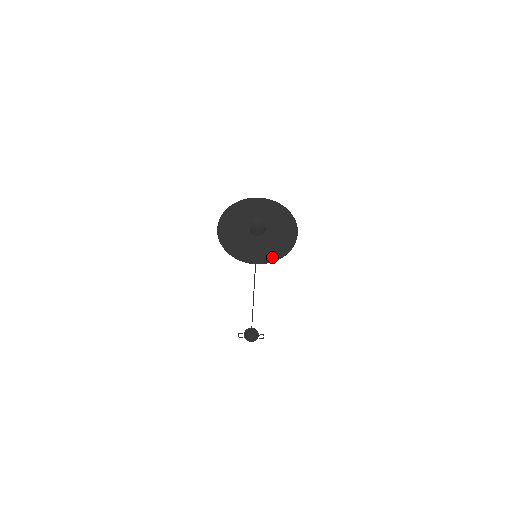
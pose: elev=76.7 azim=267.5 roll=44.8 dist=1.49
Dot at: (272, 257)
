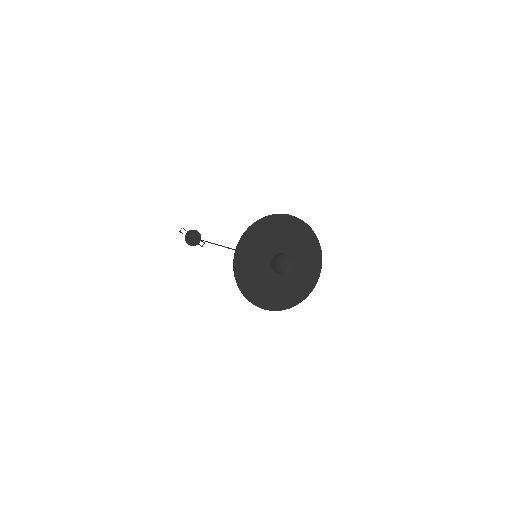
Dot at: (273, 305)
